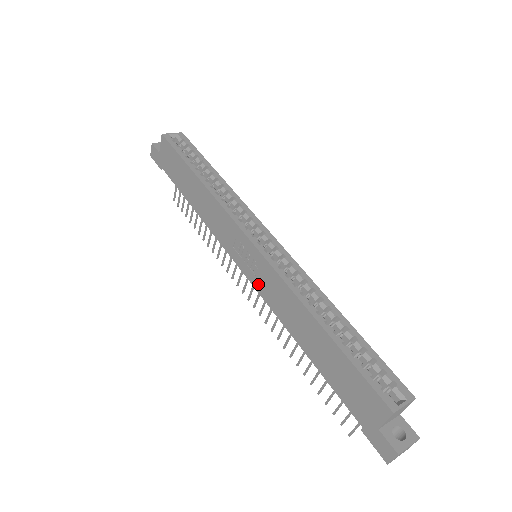
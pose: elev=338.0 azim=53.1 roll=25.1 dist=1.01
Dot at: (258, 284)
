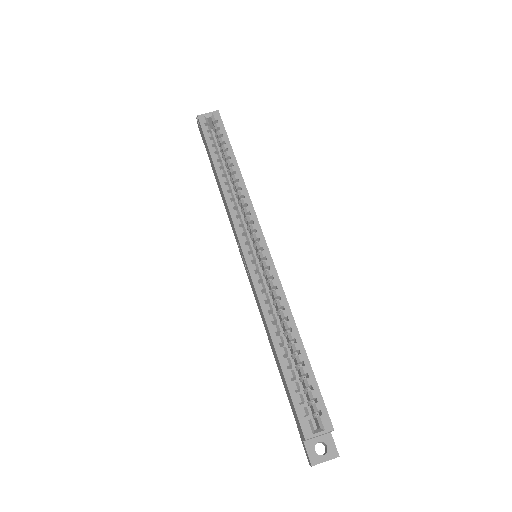
Dot at: (251, 285)
